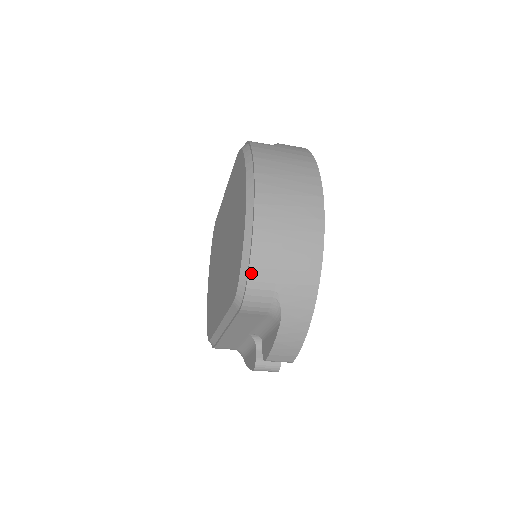
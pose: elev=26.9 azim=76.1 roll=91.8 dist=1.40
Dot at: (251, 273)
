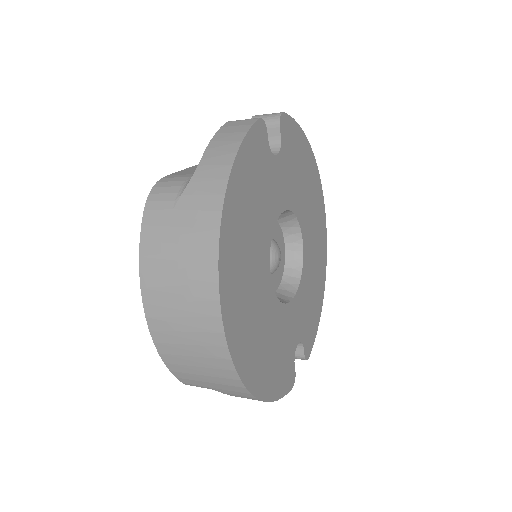
Dot at: (181, 380)
